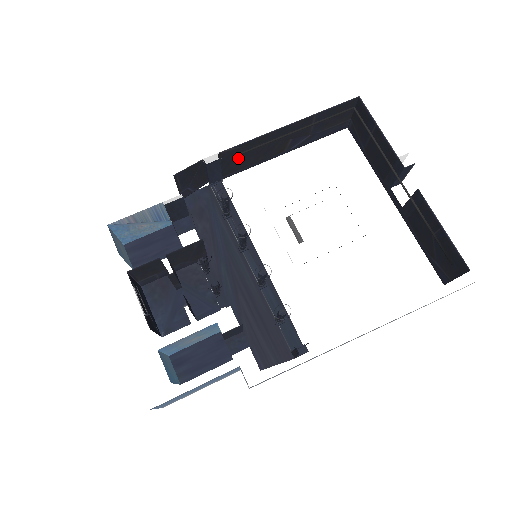
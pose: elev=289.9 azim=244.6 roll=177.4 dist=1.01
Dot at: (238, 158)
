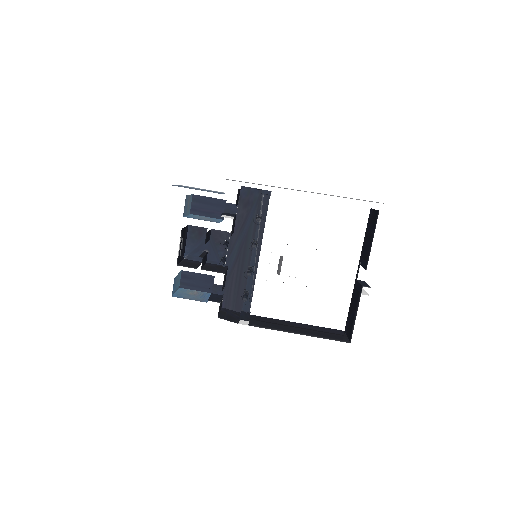
Dot at: occluded
